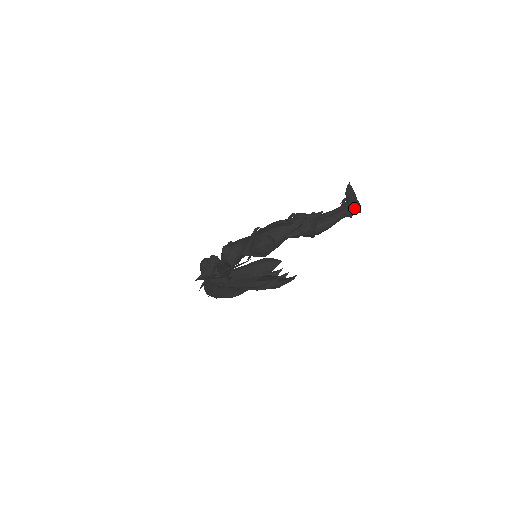
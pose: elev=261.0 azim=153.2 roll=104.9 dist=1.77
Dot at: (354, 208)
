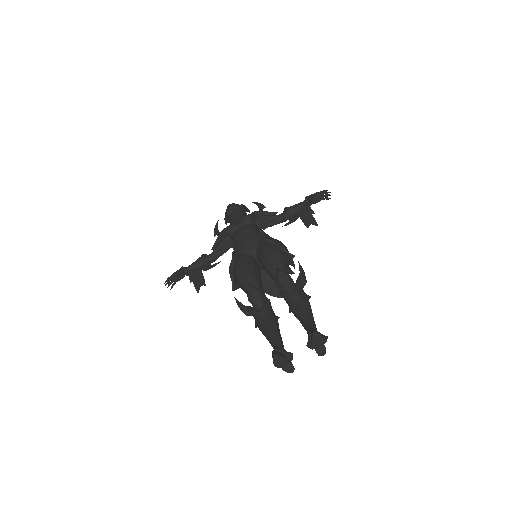
Dot at: occluded
